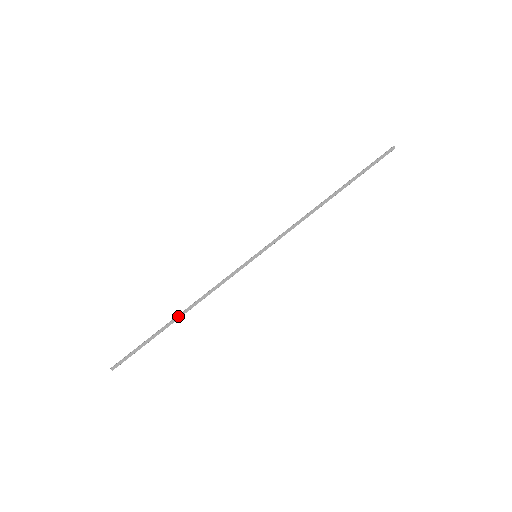
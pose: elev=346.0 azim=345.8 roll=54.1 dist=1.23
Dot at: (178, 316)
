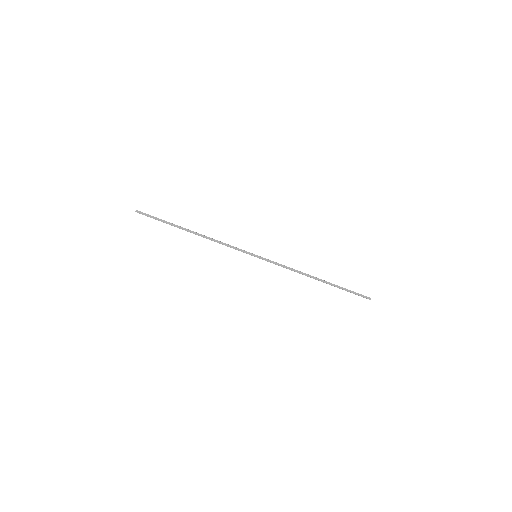
Dot at: (192, 231)
